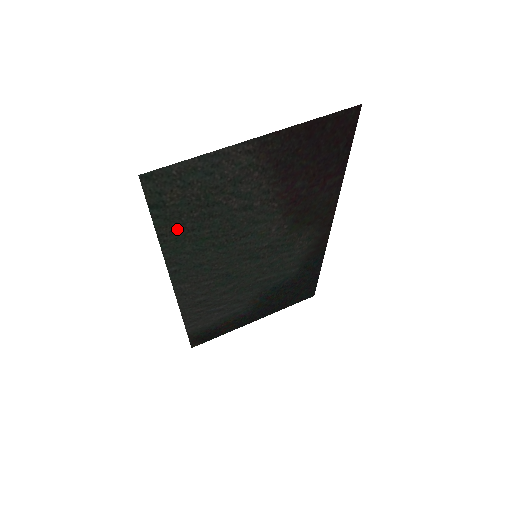
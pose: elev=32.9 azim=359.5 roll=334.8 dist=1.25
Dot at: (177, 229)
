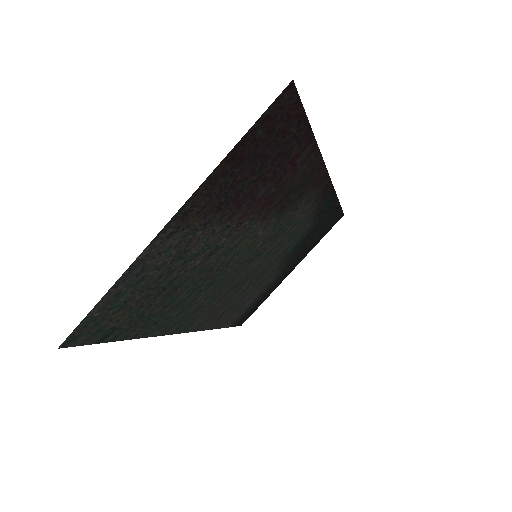
Dot at: (148, 321)
